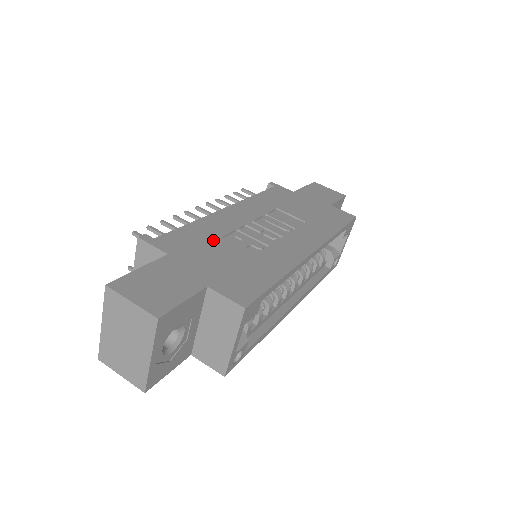
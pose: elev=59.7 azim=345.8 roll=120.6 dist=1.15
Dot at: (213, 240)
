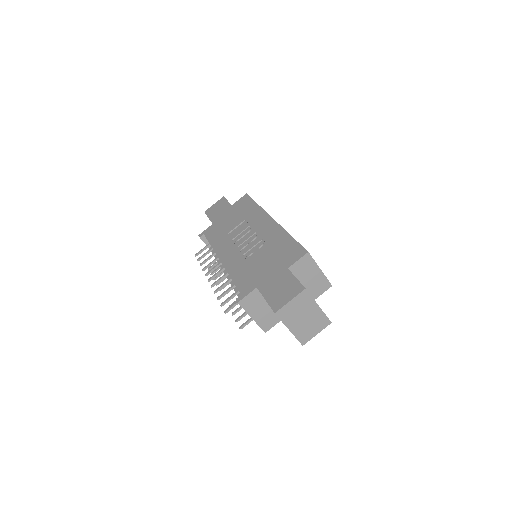
Dot at: (250, 266)
